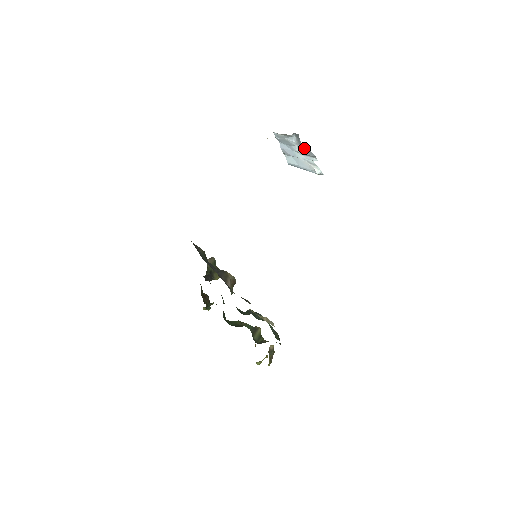
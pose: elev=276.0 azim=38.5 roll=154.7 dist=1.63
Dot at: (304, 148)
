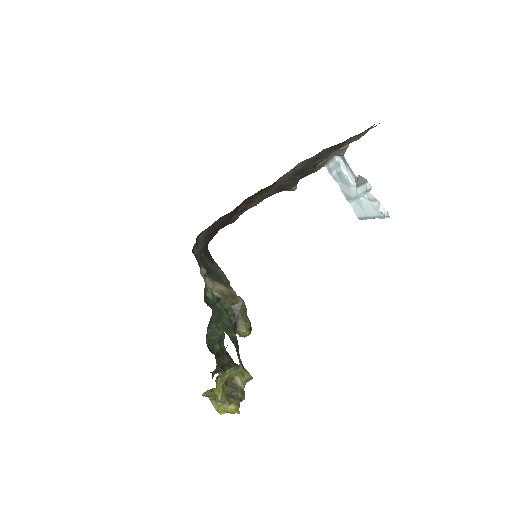
Dot at: (357, 177)
